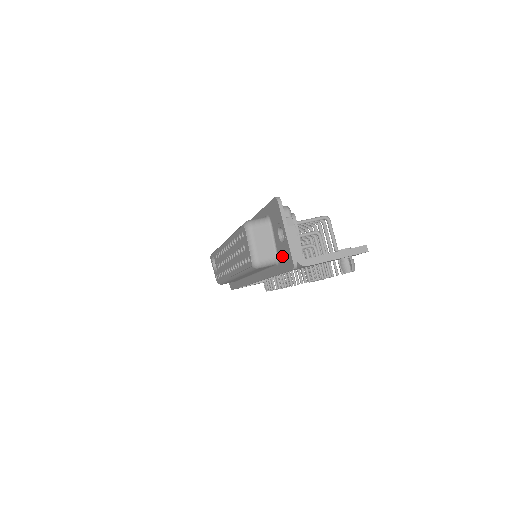
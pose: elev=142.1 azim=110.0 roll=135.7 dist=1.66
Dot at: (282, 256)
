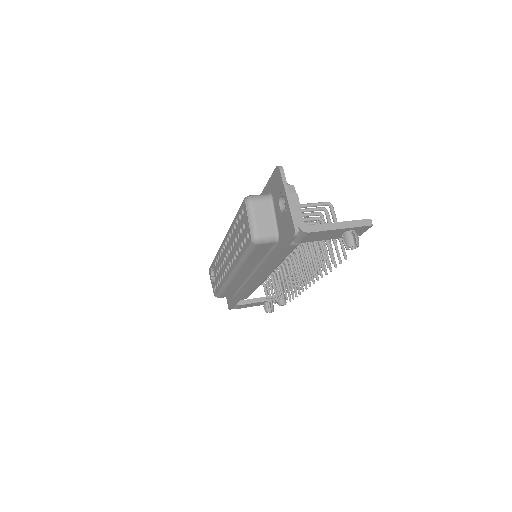
Dot at: (283, 228)
